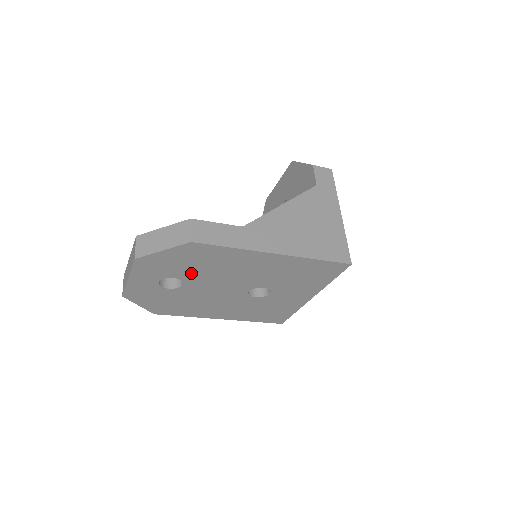
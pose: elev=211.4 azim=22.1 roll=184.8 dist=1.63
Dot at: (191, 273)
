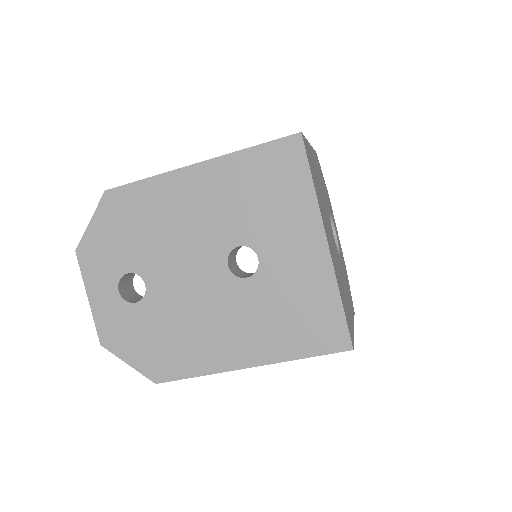
Dot at: (139, 254)
